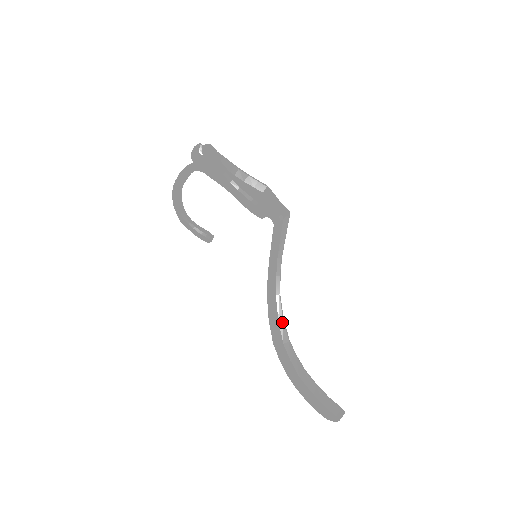
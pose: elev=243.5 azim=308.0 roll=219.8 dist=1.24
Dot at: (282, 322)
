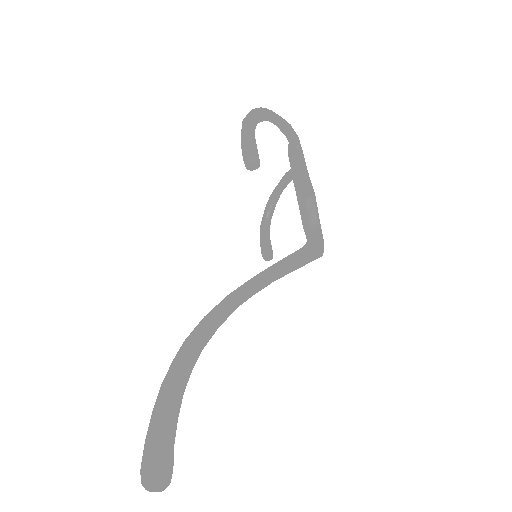
Dot at: (208, 321)
